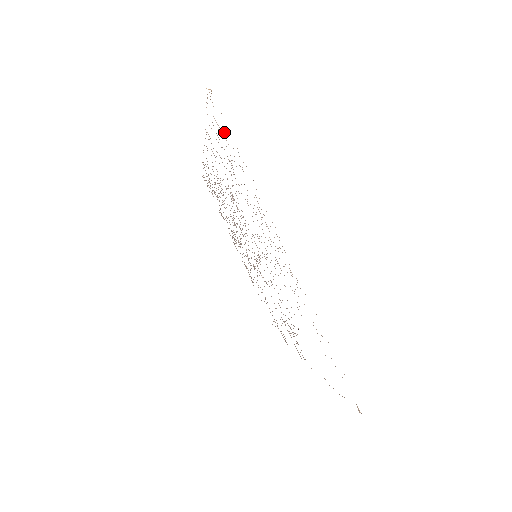
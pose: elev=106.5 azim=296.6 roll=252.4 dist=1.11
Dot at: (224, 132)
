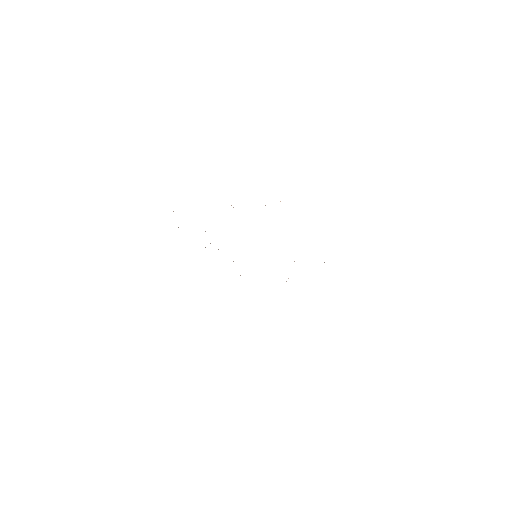
Dot at: occluded
